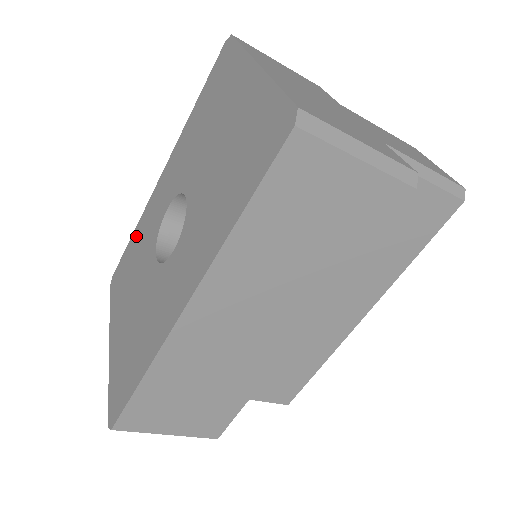
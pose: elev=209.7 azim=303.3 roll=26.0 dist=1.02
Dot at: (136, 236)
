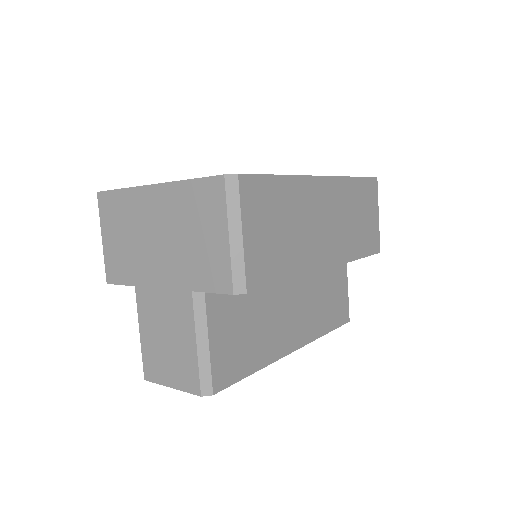
Dot at: occluded
